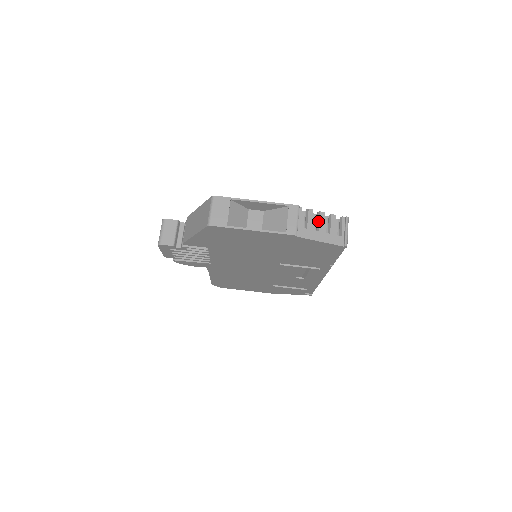
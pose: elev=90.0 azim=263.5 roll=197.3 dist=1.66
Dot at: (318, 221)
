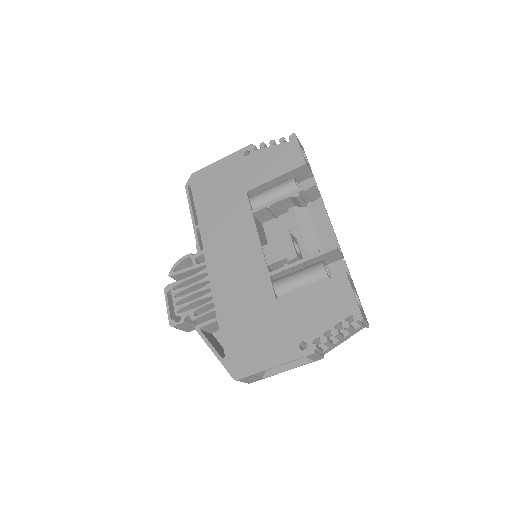
Dot at: occluded
